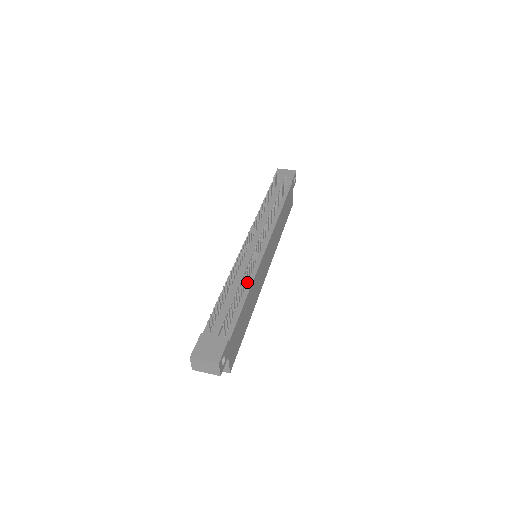
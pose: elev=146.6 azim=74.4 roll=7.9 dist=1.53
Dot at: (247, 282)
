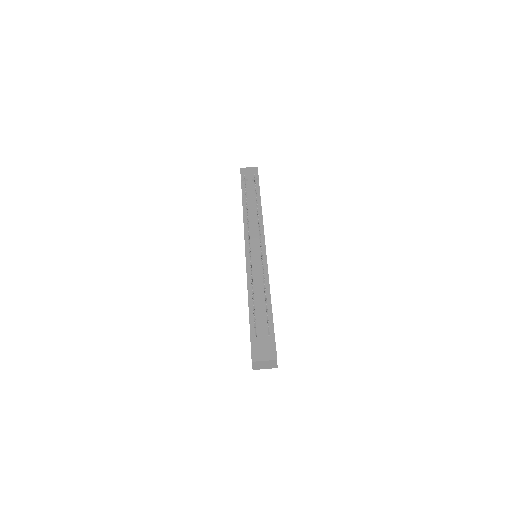
Dot at: (265, 283)
